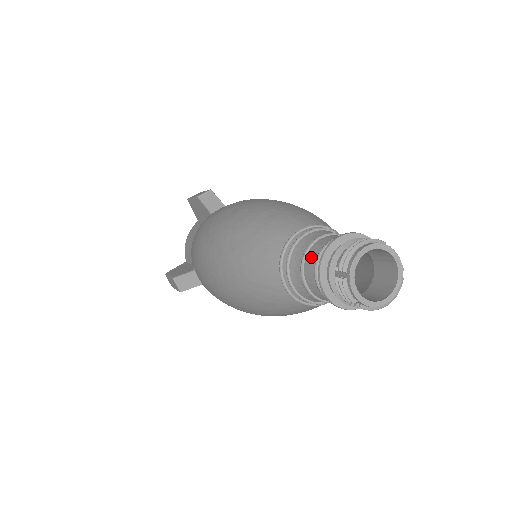
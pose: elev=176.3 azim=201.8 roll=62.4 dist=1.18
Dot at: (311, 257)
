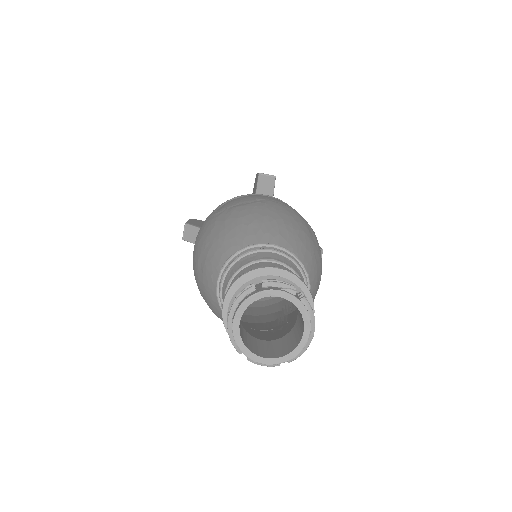
Dot at: occluded
